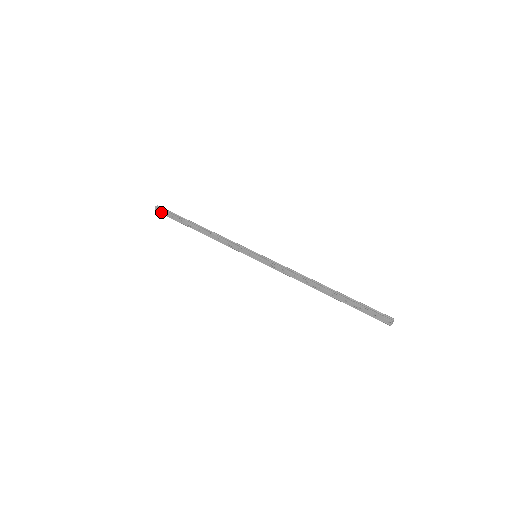
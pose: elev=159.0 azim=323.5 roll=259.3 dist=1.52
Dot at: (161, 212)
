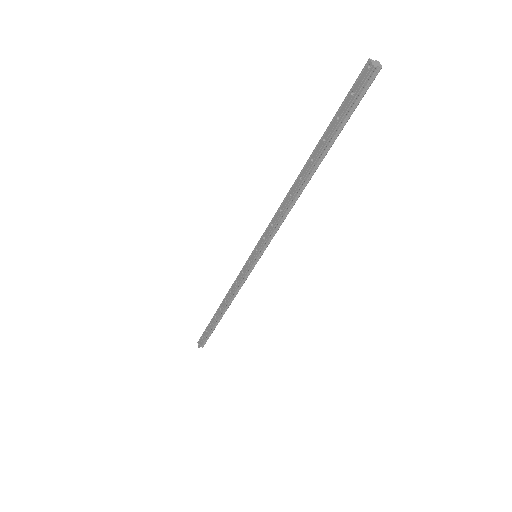
Dot at: (201, 342)
